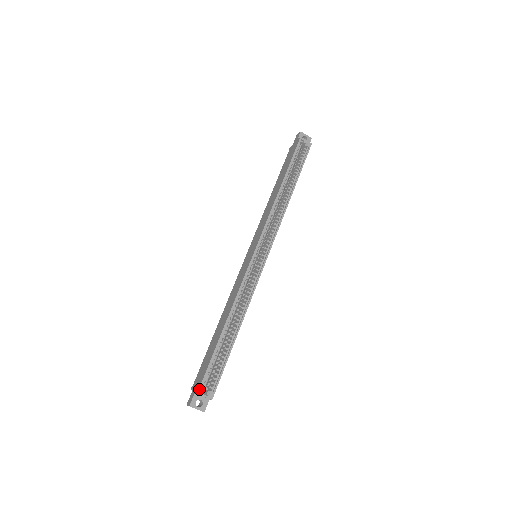
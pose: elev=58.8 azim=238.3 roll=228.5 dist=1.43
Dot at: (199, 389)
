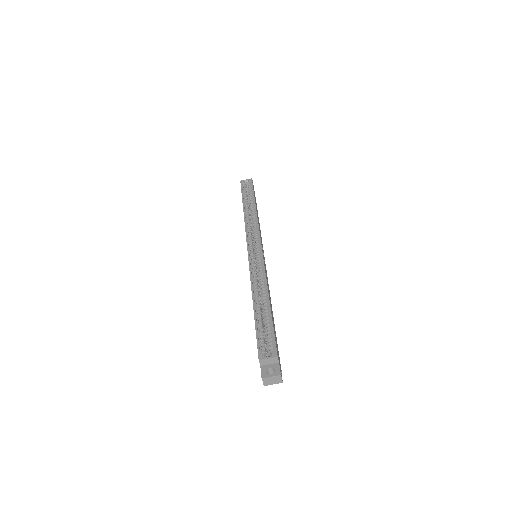
Dot at: (258, 356)
